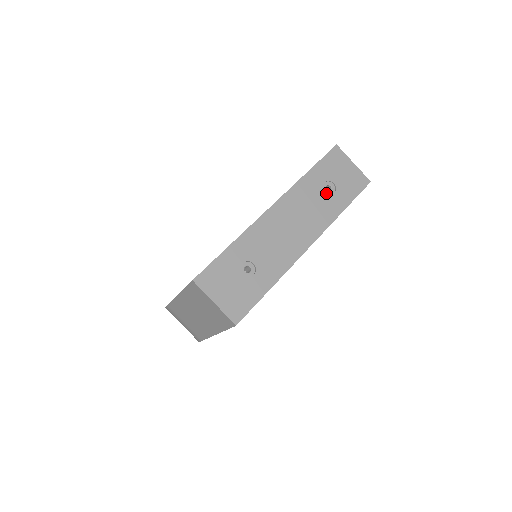
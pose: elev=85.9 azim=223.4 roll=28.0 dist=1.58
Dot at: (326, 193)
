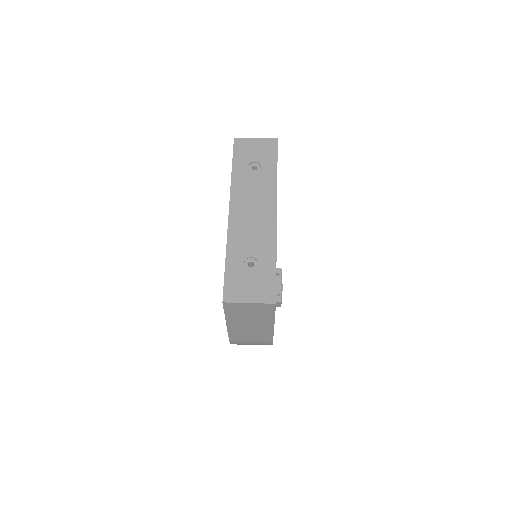
Dot at: (256, 173)
